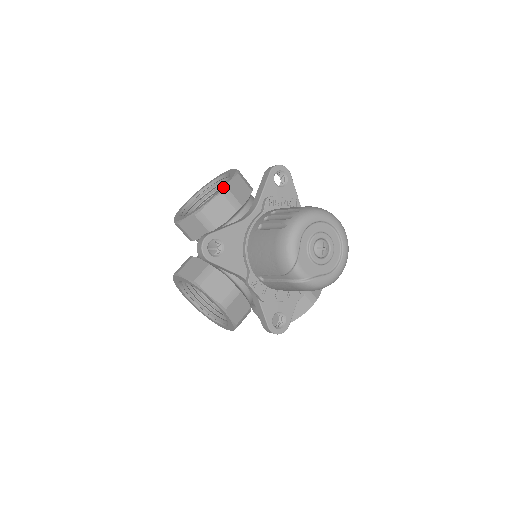
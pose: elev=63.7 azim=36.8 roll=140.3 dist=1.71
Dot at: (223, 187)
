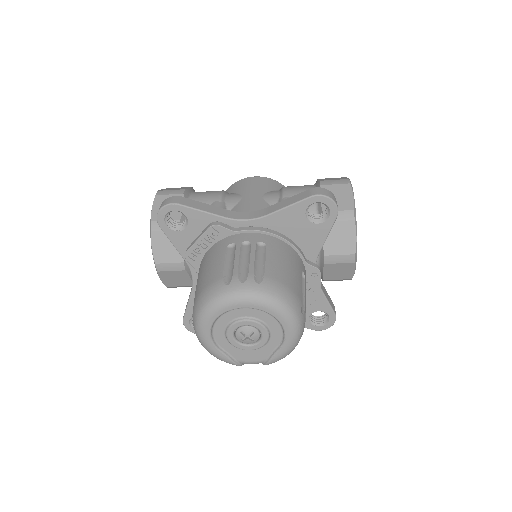
Dot at: (154, 262)
